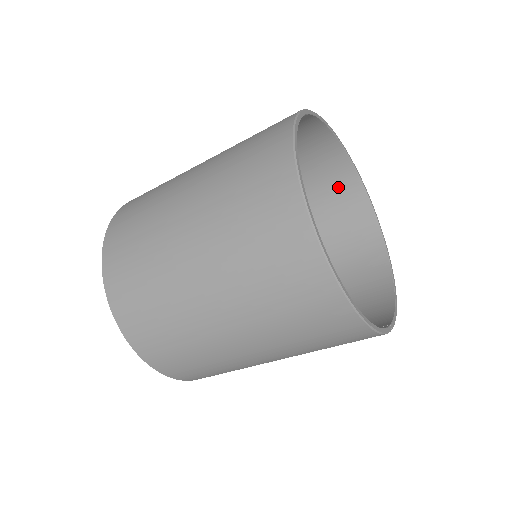
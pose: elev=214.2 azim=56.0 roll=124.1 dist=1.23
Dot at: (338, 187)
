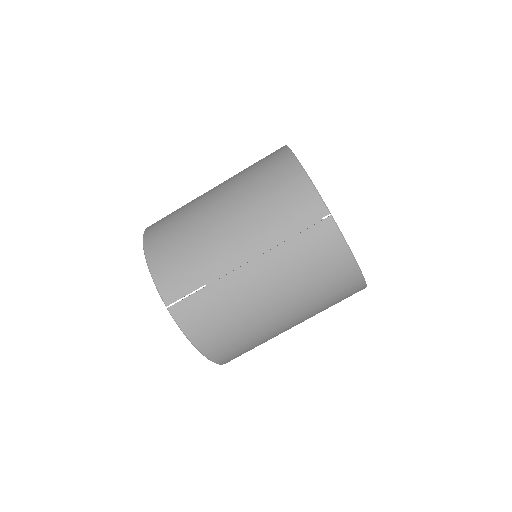
Dot at: occluded
